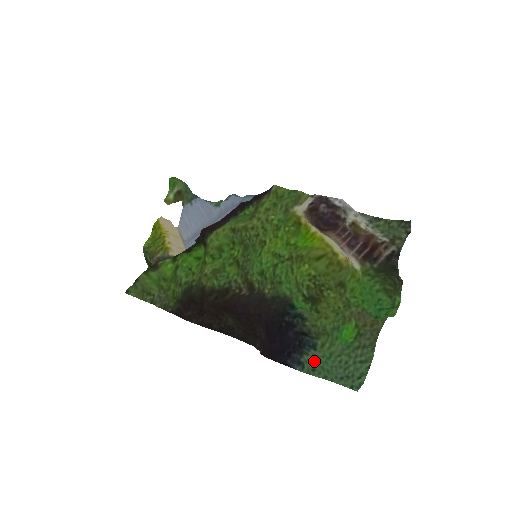
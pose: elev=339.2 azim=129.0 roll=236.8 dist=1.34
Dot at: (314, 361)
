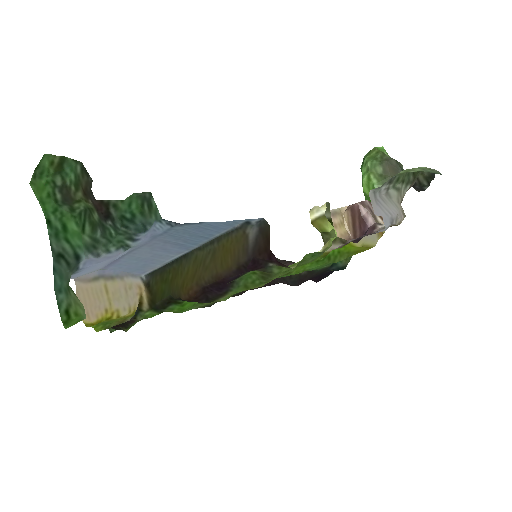
Dot at: occluded
